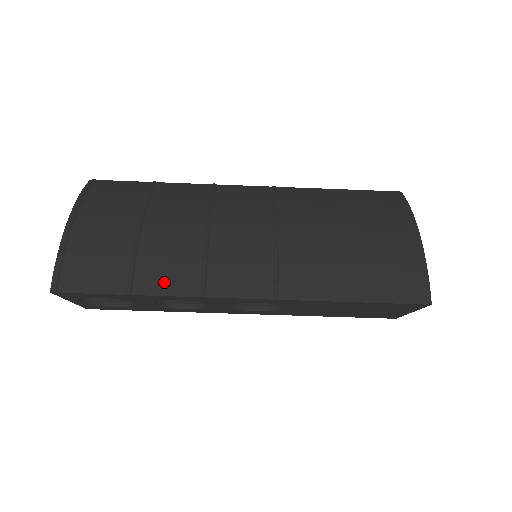
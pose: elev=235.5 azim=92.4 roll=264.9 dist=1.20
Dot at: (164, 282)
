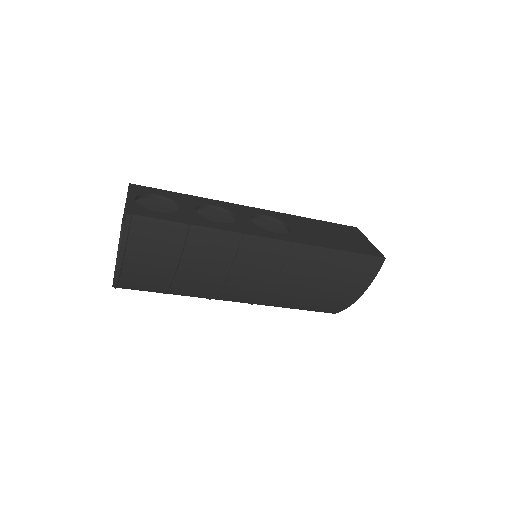
Dot at: (187, 294)
